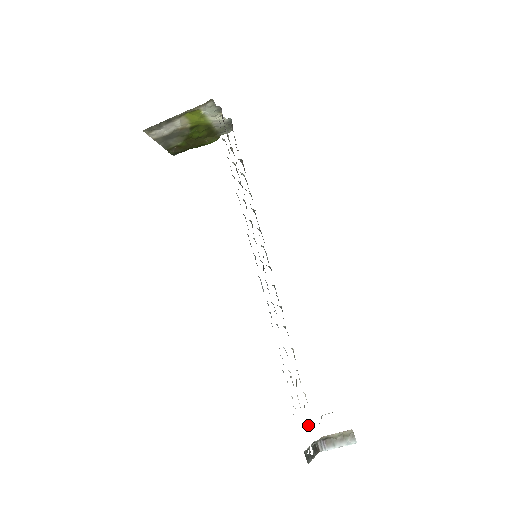
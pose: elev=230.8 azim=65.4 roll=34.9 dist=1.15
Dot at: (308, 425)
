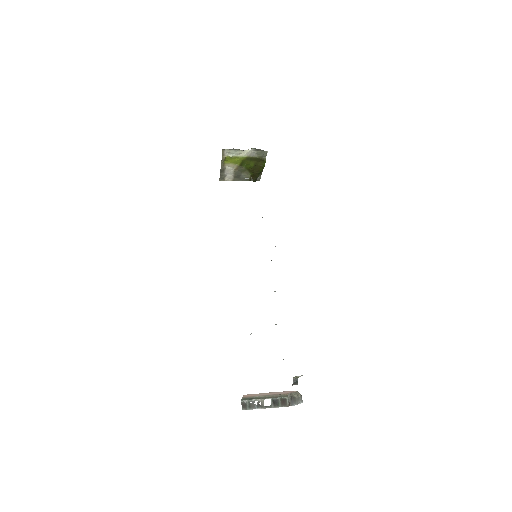
Dot at: occluded
